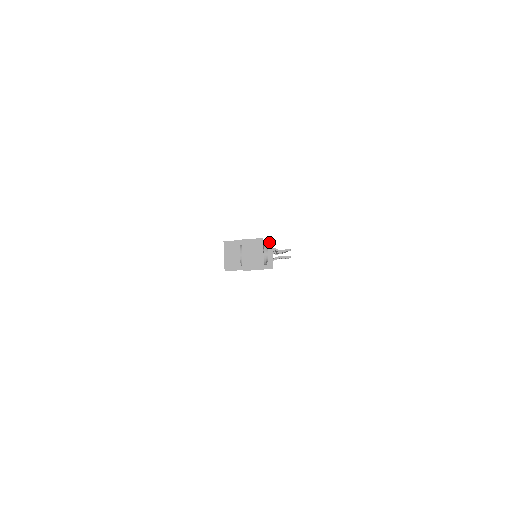
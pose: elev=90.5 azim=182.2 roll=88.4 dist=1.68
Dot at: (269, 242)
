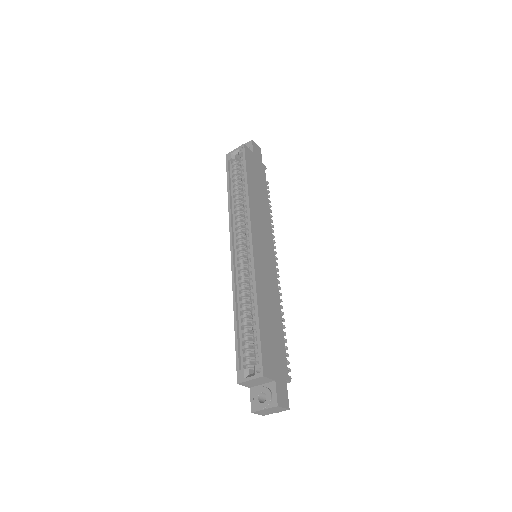
Dot at: (287, 382)
